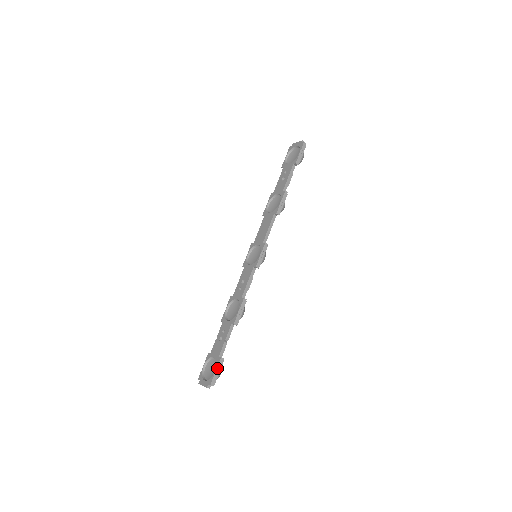
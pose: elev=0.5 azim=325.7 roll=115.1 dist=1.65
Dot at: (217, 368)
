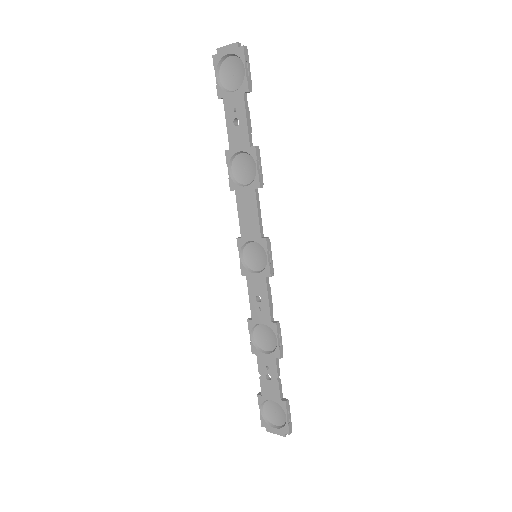
Dot at: (287, 414)
